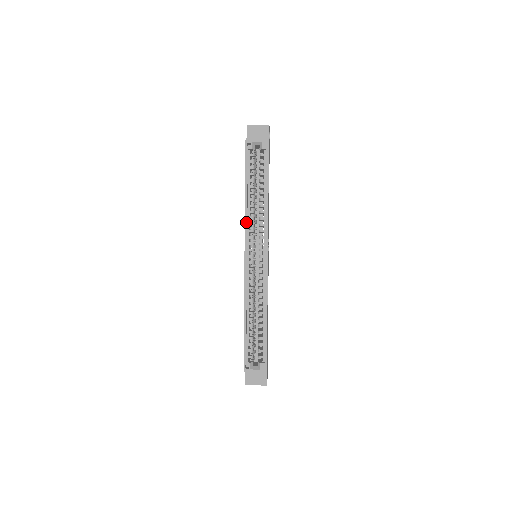
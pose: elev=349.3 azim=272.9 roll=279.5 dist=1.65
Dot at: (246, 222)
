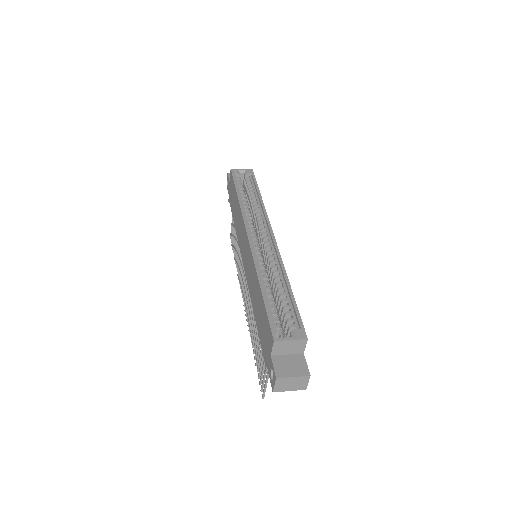
Dot at: (243, 212)
